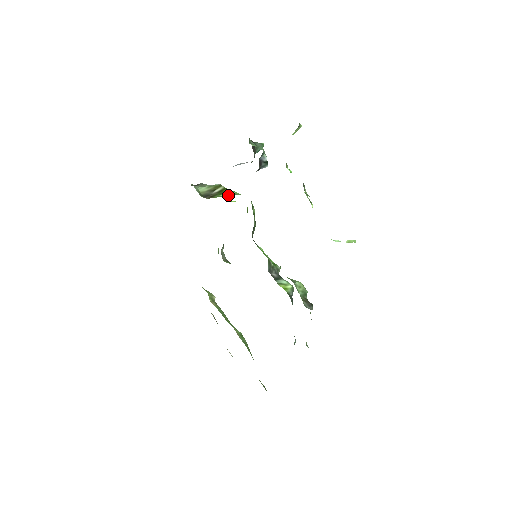
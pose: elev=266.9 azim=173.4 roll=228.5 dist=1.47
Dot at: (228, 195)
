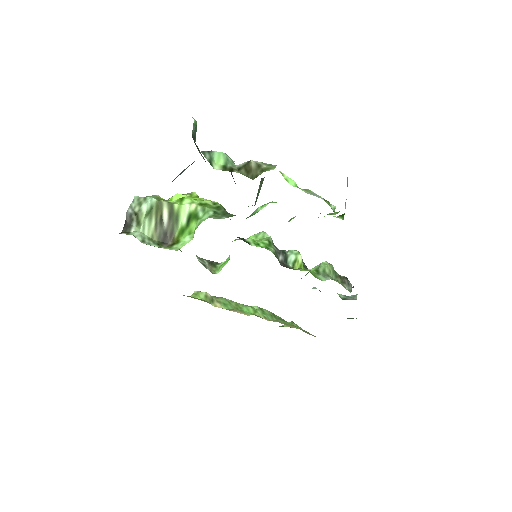
Dot at: (195, 224)
